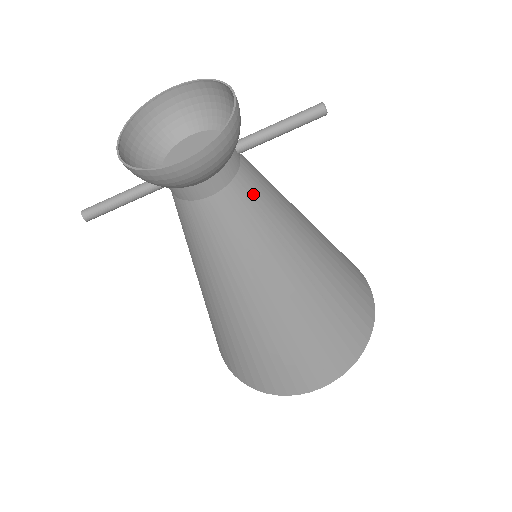
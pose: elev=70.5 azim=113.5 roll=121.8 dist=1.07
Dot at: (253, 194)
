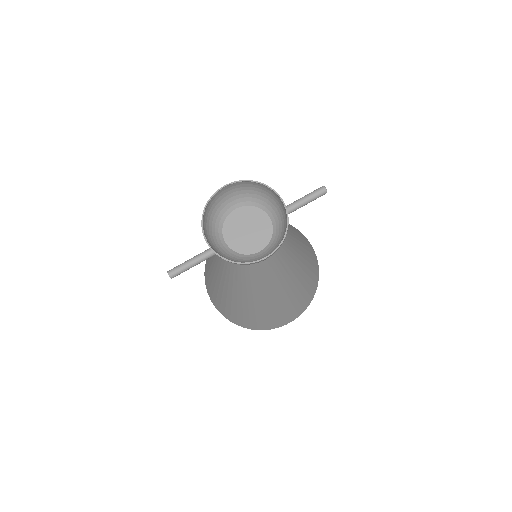
Dot at: occluded
